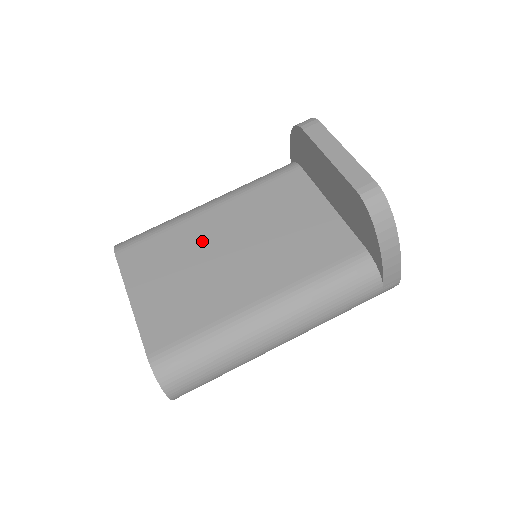
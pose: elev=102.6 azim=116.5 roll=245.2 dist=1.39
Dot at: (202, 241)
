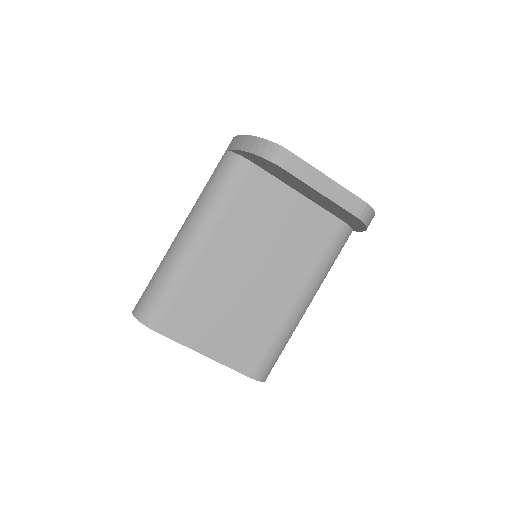
Dot at: (221, 279)
